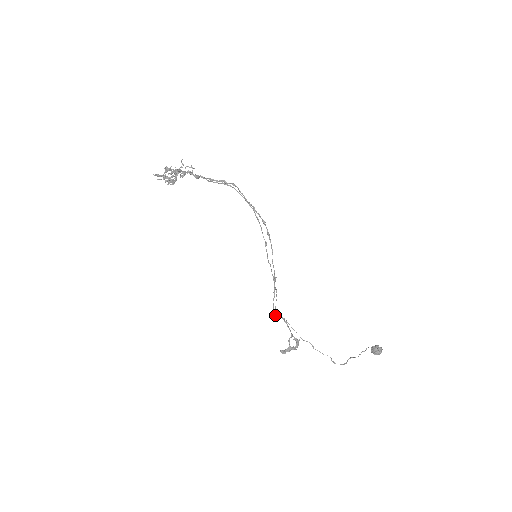
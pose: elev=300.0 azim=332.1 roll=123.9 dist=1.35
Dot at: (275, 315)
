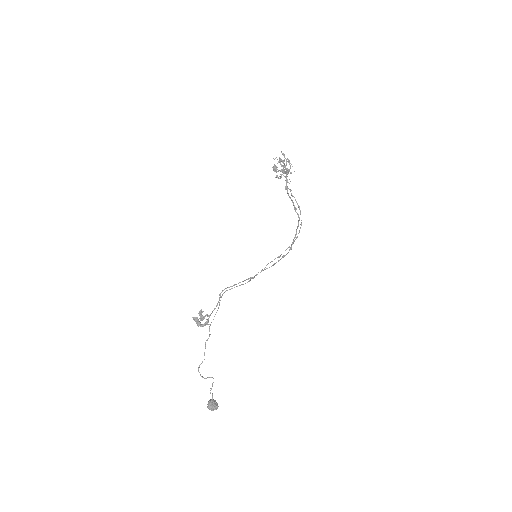
Dot at: occluded
